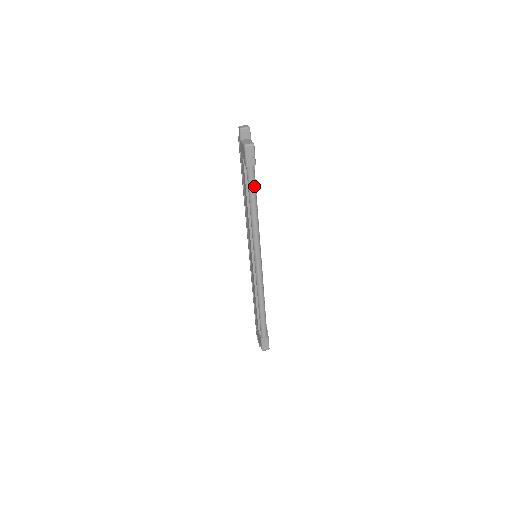
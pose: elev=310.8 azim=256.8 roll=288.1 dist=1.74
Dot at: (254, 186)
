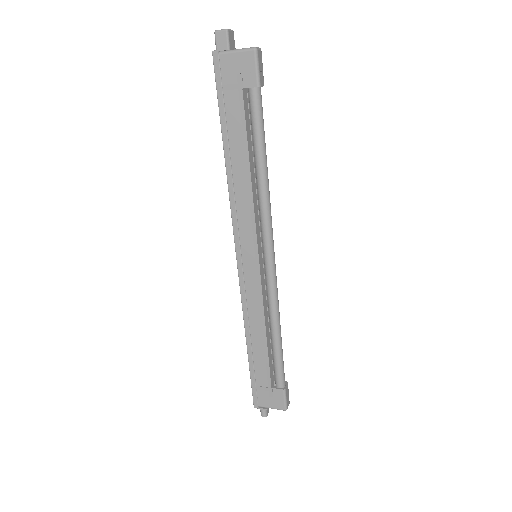
Dot at: (263, 124)
